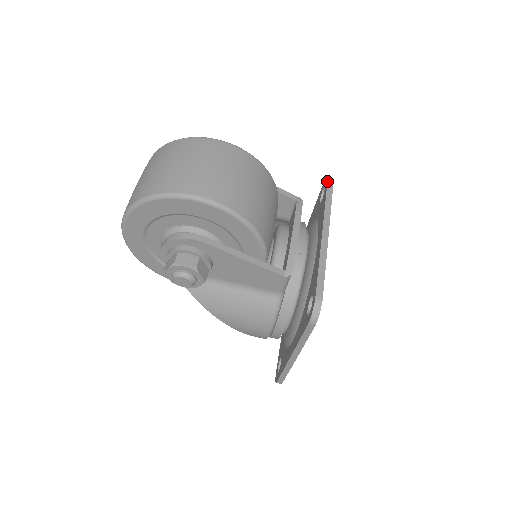
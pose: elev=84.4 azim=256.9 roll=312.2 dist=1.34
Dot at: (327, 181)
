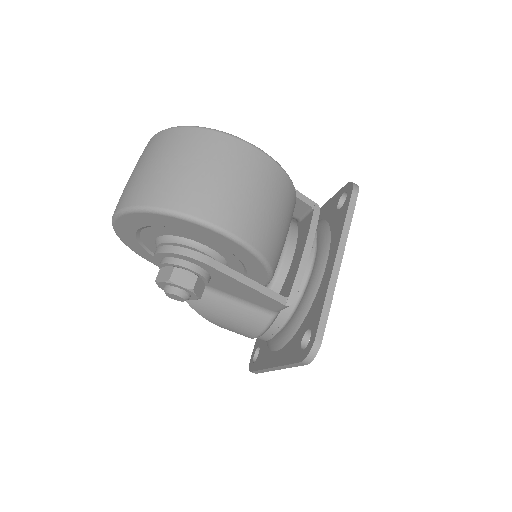
Dot at: (352, 191)
